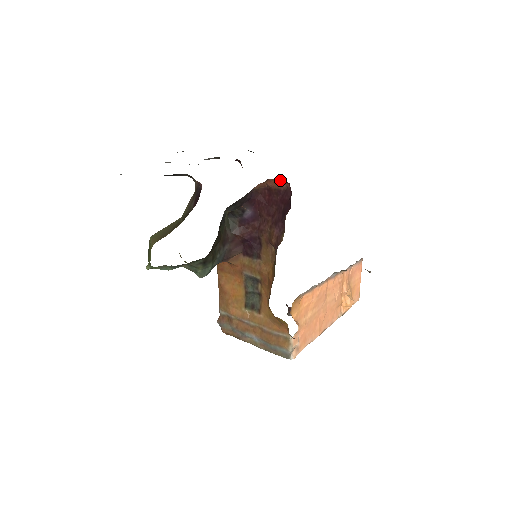
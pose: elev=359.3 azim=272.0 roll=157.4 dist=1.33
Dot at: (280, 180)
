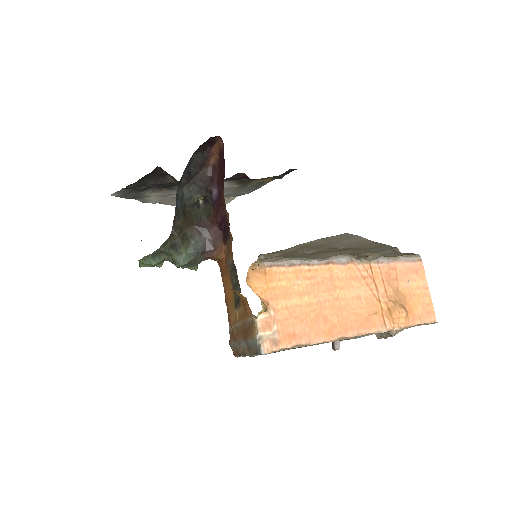
Dot at: (218, 141)
